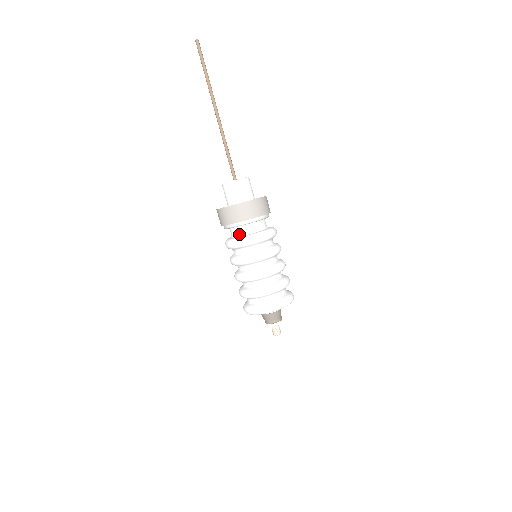
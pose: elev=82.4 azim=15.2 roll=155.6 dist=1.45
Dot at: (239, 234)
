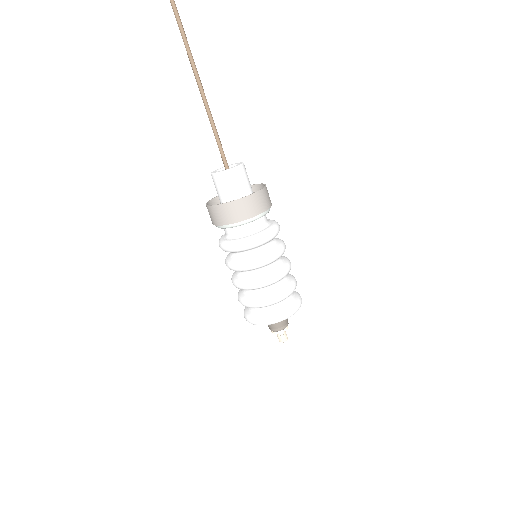
Dot at: (231, 235)
